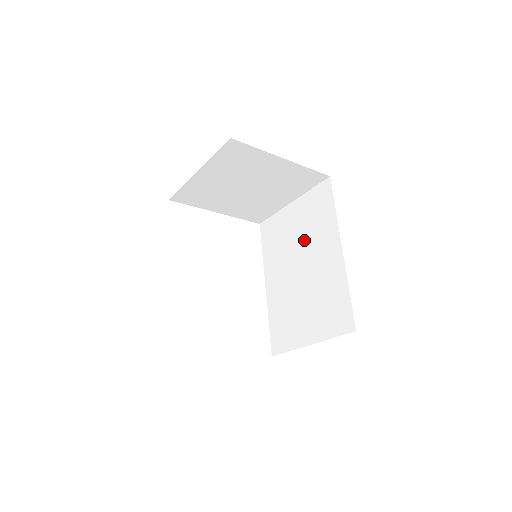
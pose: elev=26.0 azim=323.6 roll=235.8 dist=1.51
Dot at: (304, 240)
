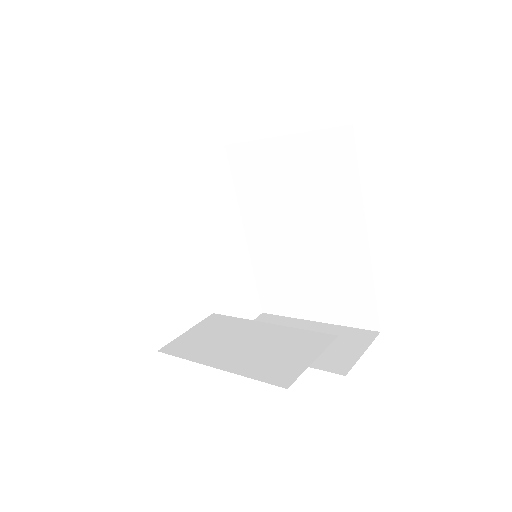
Dot at: (305, 201)
